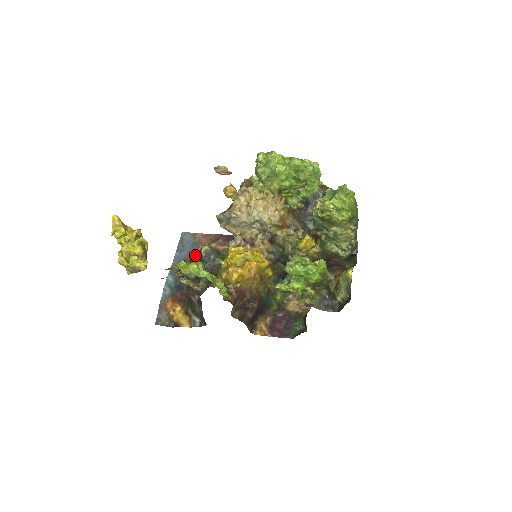
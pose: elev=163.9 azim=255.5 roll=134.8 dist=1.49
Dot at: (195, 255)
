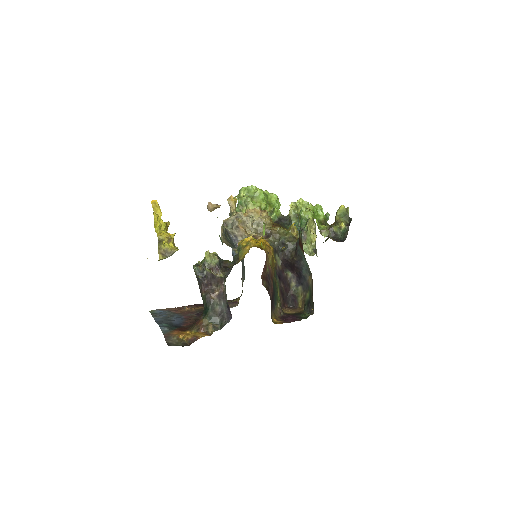
Dot at: occluded
